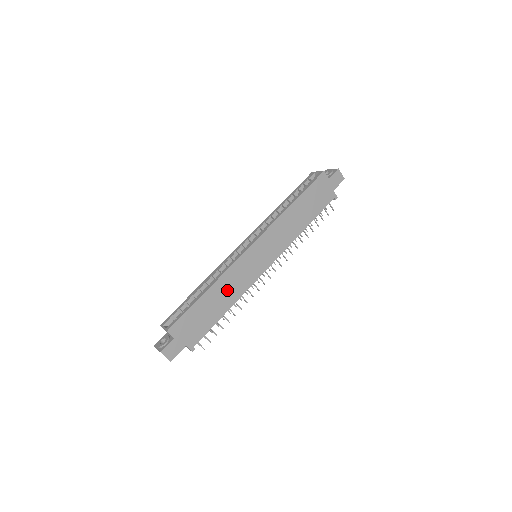
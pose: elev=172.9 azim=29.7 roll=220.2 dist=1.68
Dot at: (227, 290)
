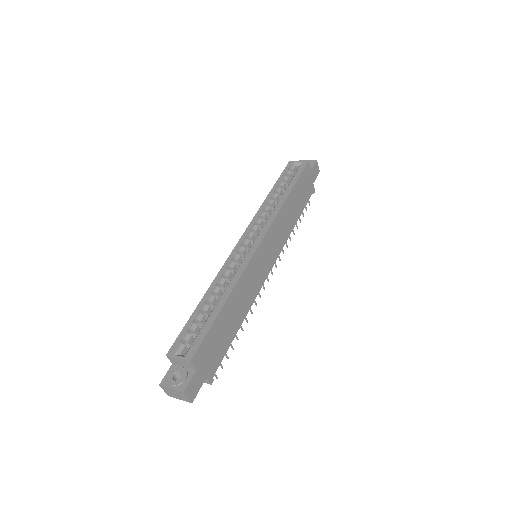
Dot at: (241, 299)
